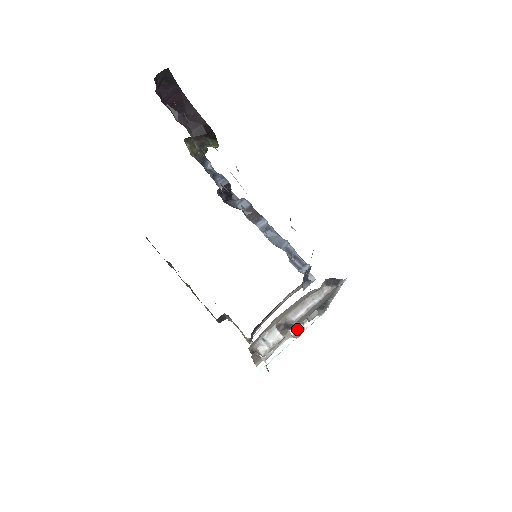
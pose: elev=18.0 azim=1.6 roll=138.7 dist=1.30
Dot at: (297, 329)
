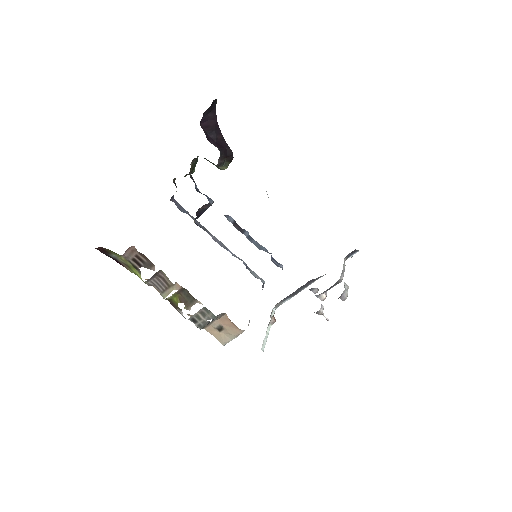
Dot at: (326, 293)
